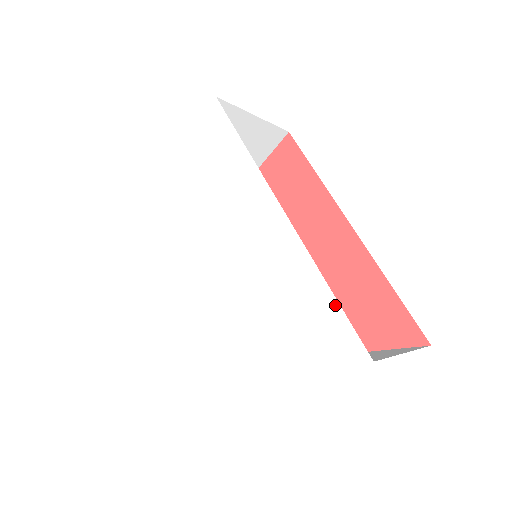
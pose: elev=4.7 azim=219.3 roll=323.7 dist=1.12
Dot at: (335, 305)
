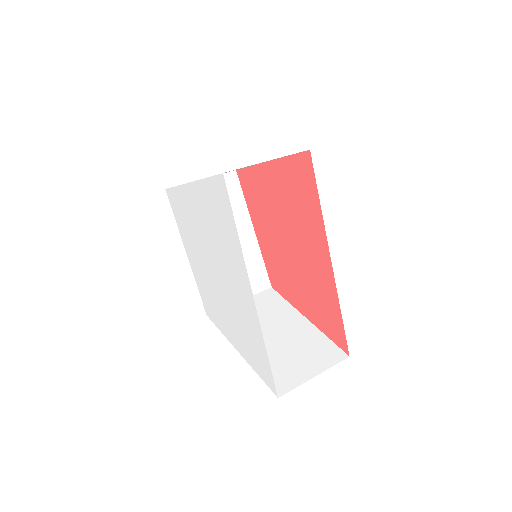
Dot at: (268, 363)
